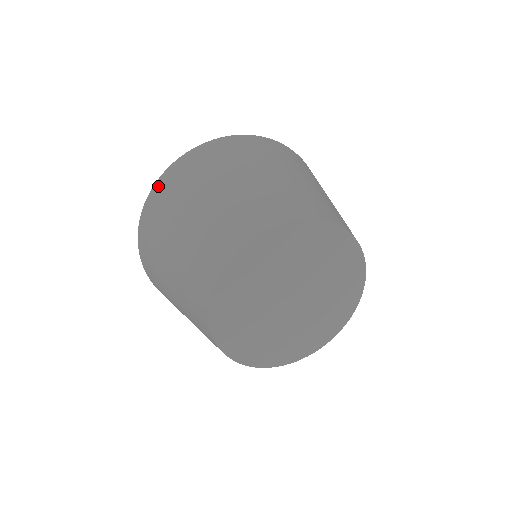
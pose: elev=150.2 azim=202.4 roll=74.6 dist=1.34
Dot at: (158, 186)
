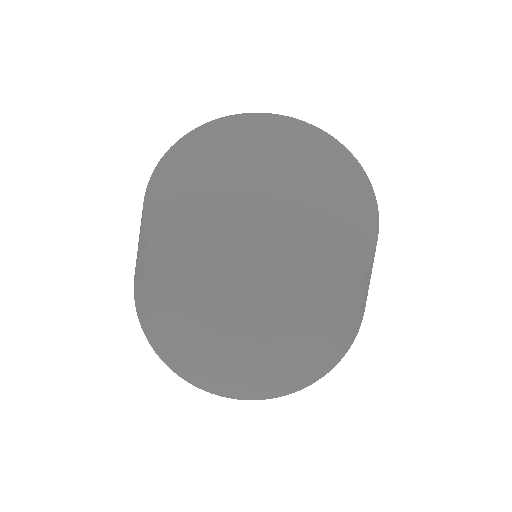
Dot at: (137, 313)
